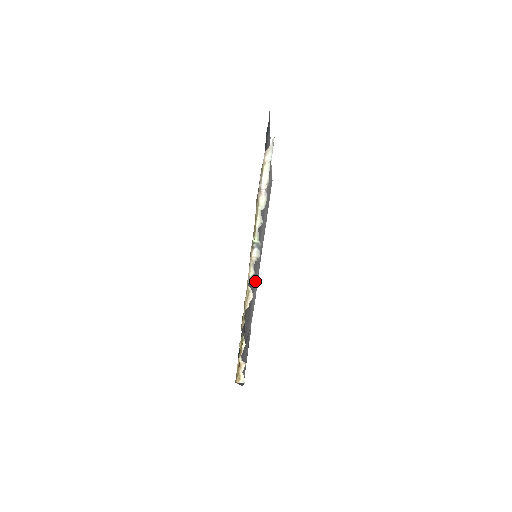
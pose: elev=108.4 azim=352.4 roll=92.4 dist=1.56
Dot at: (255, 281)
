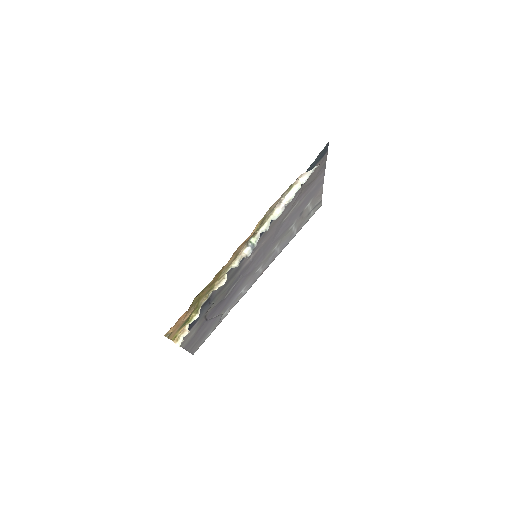
Dot at: (251, 278)
